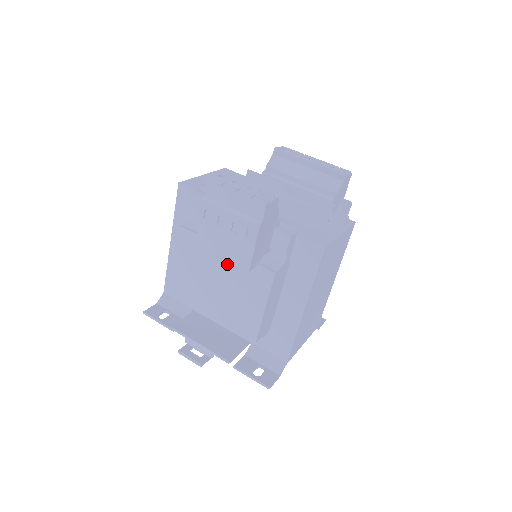
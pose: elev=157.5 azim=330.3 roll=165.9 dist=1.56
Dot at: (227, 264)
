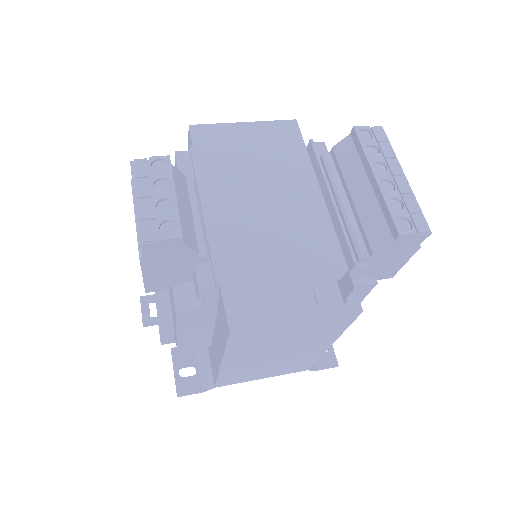
Dot at: occluded
